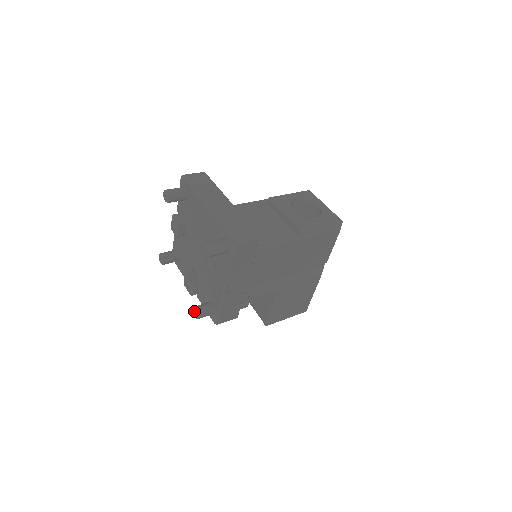
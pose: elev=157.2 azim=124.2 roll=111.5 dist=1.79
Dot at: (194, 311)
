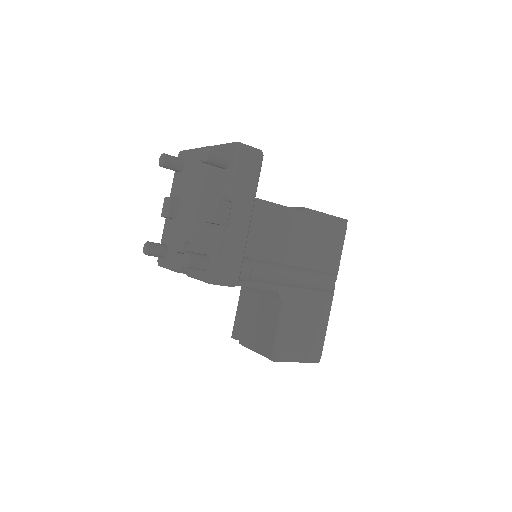
Dot at: (184, 256)
